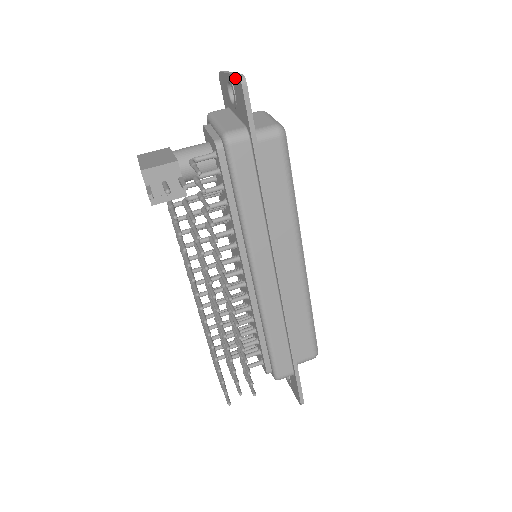
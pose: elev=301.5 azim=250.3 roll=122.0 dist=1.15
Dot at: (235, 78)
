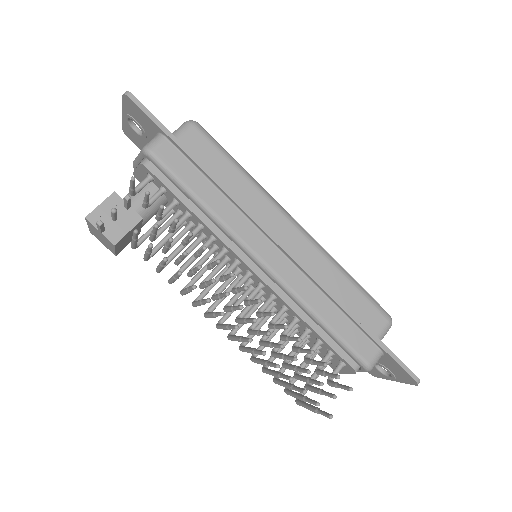
Dot at: (124, 103)
